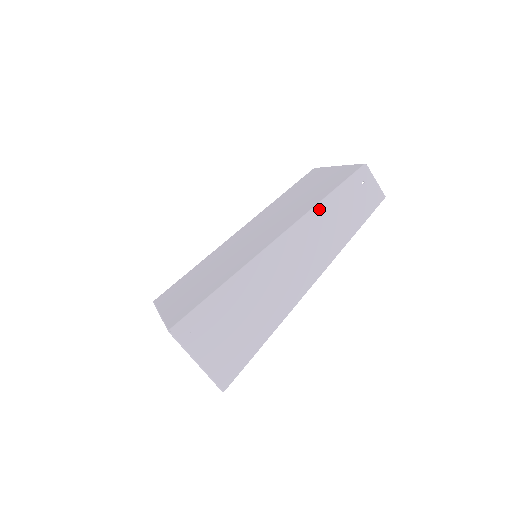
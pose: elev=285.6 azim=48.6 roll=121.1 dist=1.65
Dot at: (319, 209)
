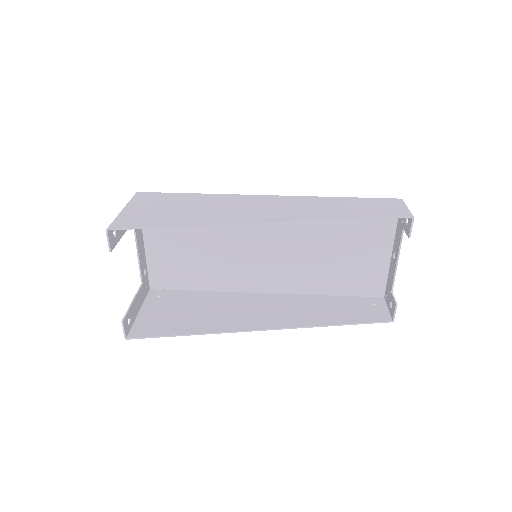
Dot at: (329, 198)
